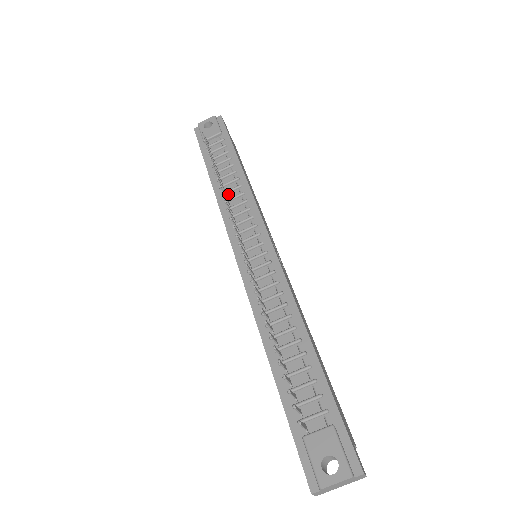
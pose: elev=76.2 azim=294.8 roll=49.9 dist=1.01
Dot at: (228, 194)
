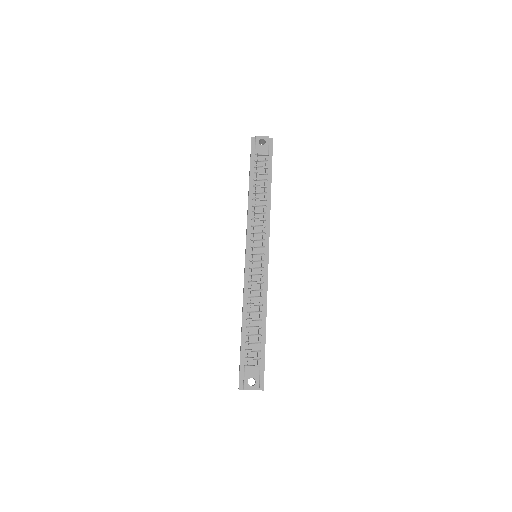
Dot at: (256, 207)
